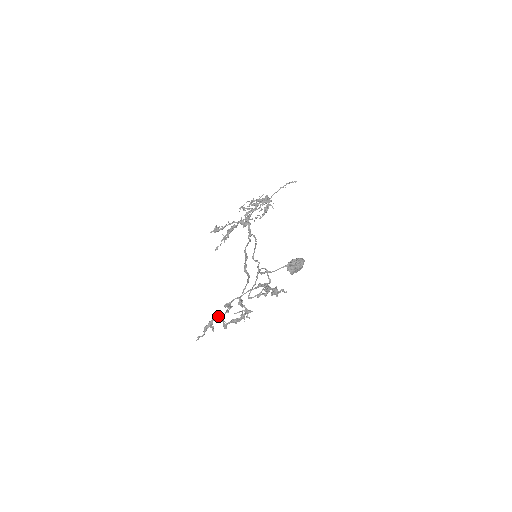
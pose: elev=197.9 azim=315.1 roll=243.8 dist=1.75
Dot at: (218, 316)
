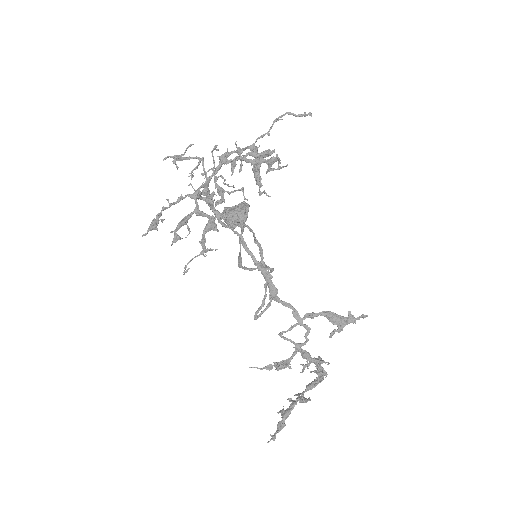
Dot at: occluded
